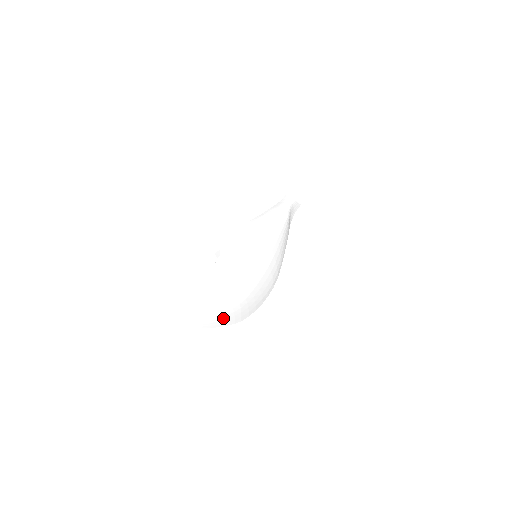
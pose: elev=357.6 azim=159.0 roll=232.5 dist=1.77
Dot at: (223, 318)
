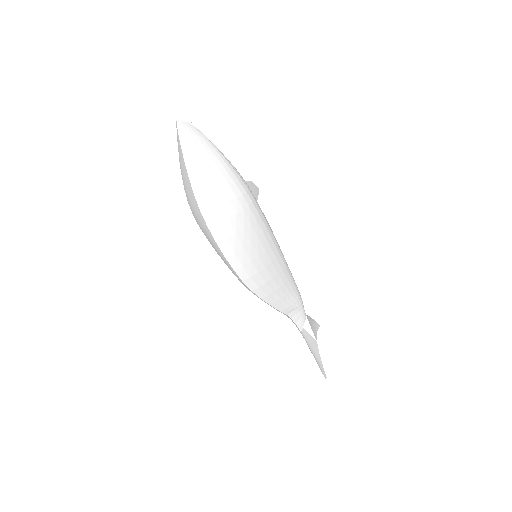
Dot at: (208, 170)
